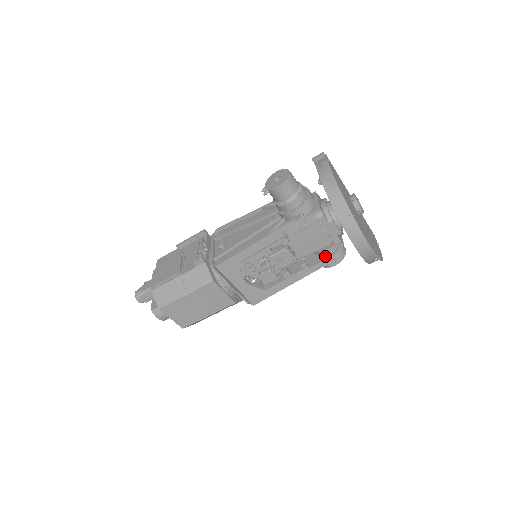
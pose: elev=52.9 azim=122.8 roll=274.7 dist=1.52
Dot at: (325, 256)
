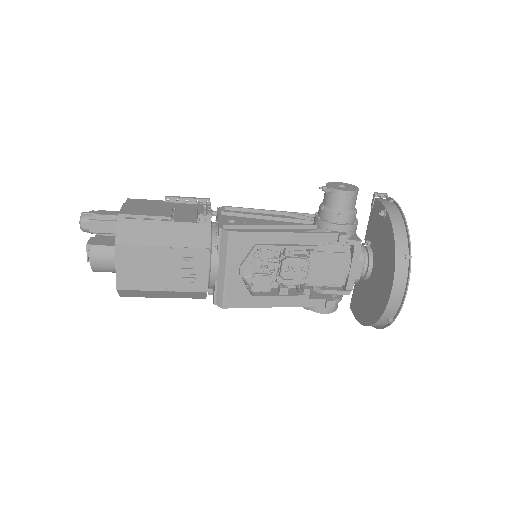
Dot at: (327, 296)
